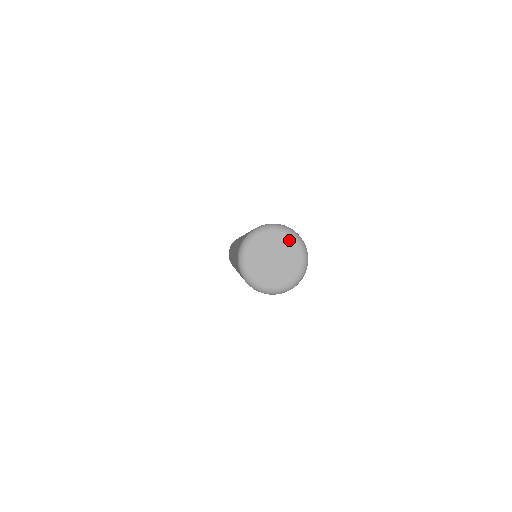
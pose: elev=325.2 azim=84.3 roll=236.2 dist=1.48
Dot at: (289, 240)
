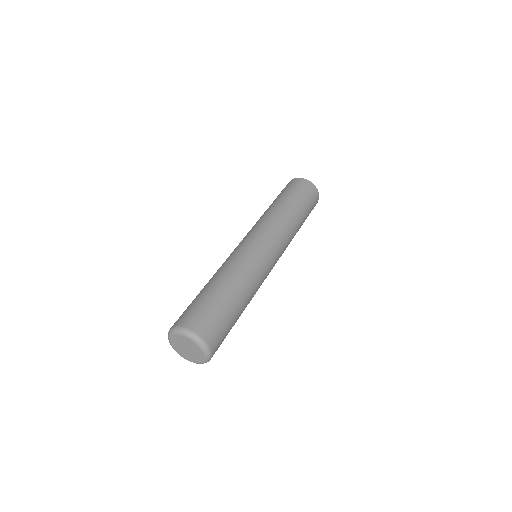
Dot at: (198, 348)
